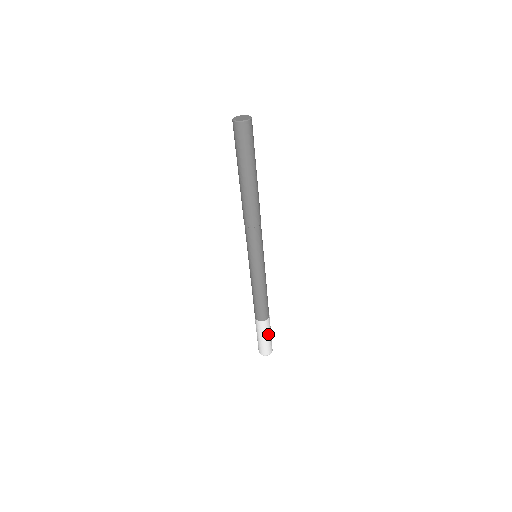
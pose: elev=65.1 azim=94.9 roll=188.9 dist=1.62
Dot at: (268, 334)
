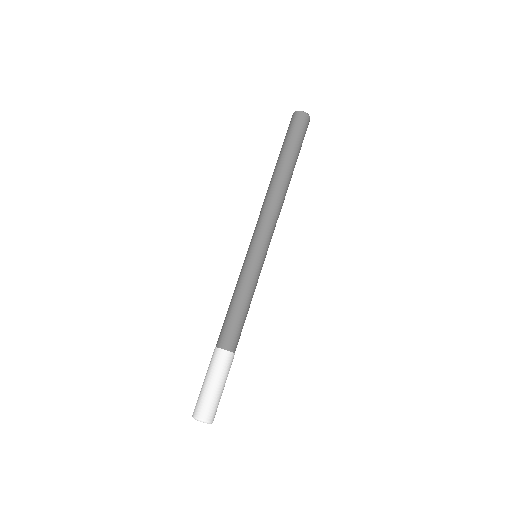
Dot at: (224, 380)
